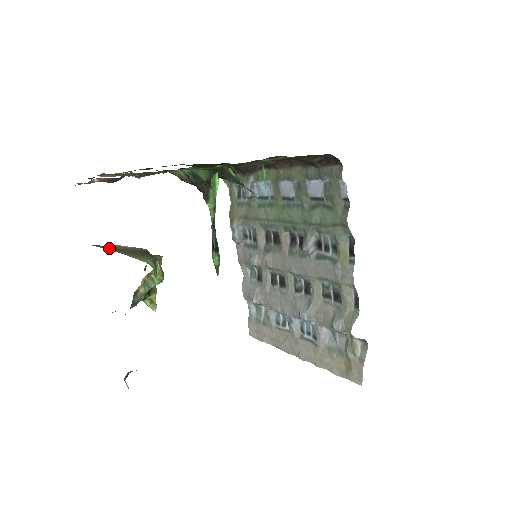
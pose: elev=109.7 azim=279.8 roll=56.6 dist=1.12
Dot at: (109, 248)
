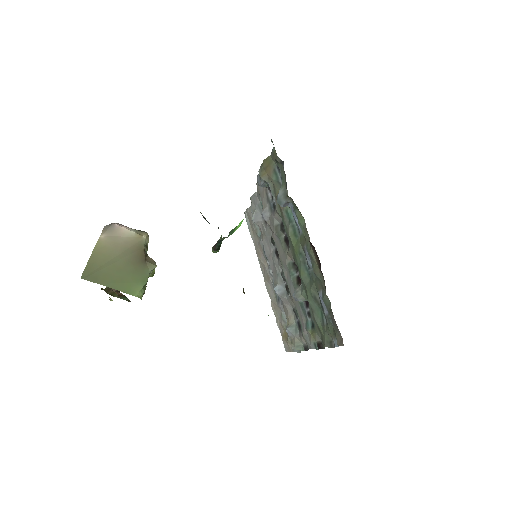
Dot at: (102, 276)
